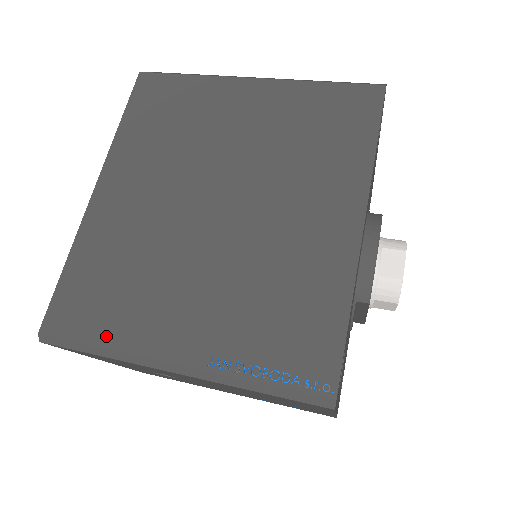
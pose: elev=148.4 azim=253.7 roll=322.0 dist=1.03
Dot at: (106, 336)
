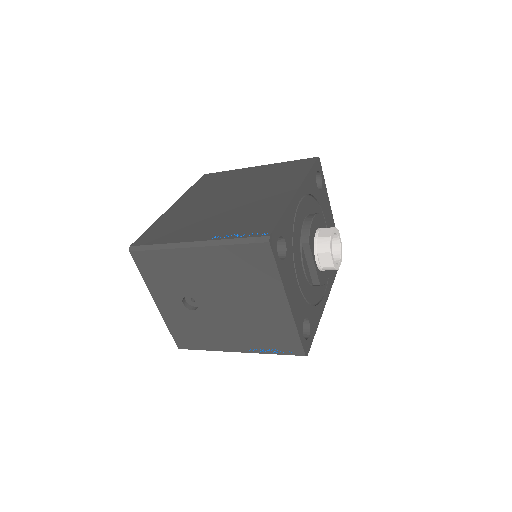
Dot at: (163, 241)
